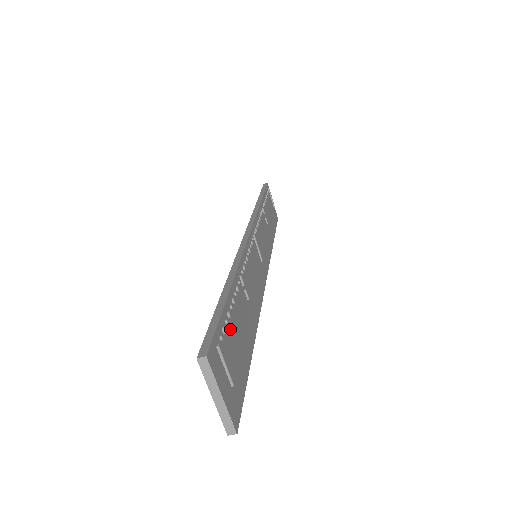
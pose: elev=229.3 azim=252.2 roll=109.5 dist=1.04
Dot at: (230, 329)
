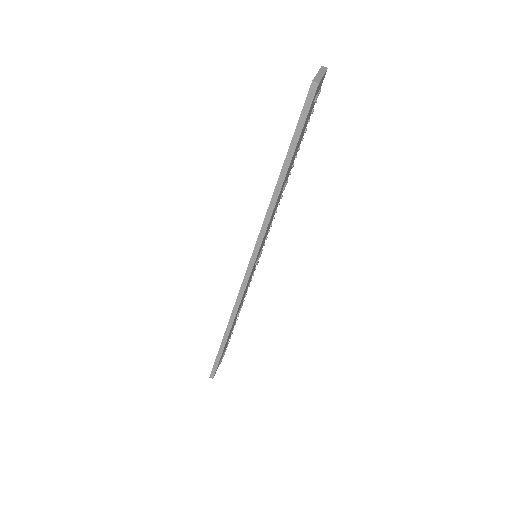
Dot at: occluded
